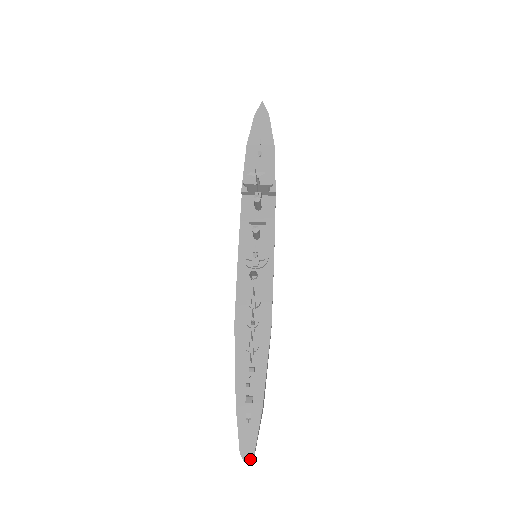
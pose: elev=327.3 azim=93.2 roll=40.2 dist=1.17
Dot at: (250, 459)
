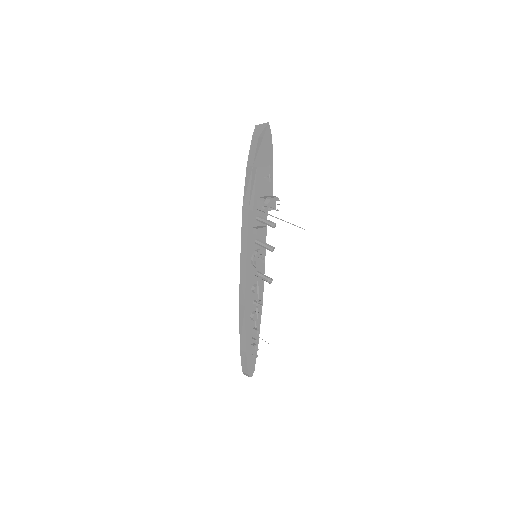
Dot at: occluded
